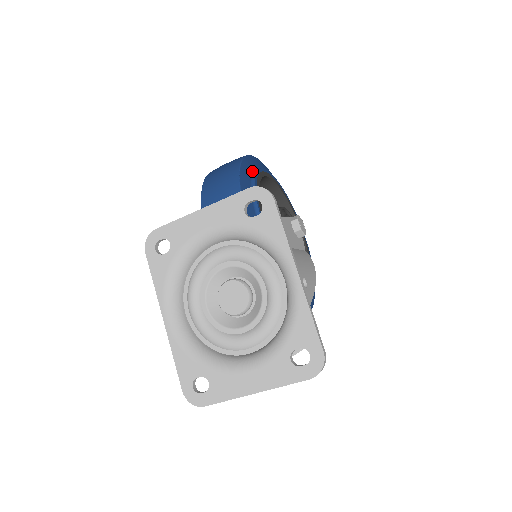
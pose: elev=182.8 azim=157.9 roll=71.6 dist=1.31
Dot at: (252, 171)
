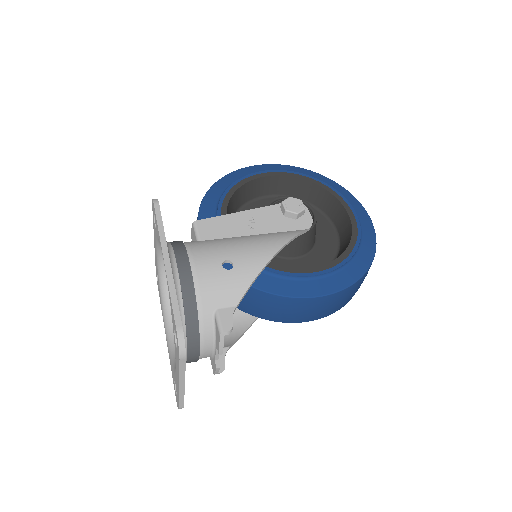
Dot at: (234, 181)
